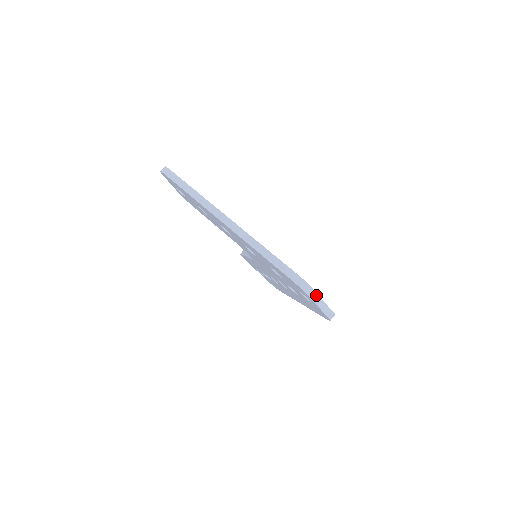
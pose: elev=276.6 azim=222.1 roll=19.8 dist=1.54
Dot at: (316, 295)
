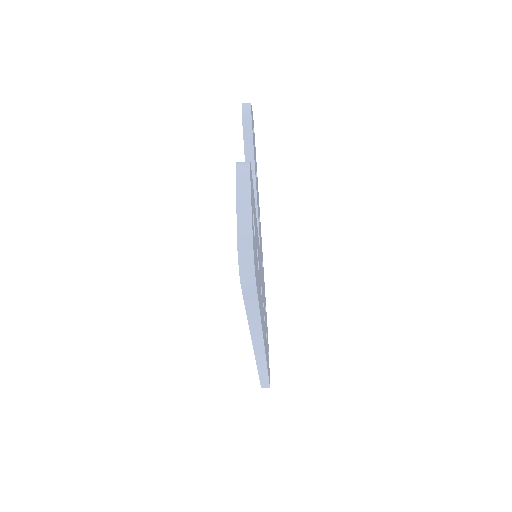
Dot at: occluded
